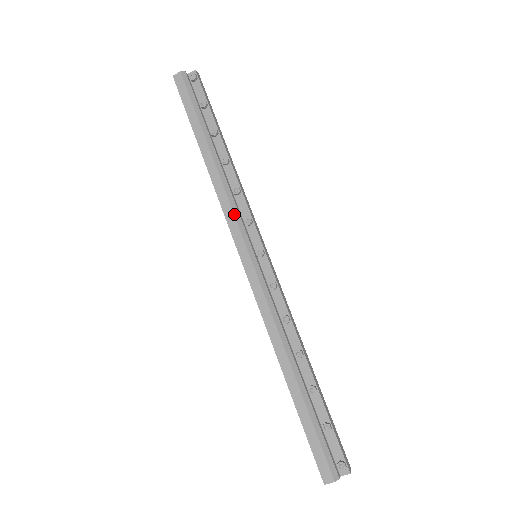
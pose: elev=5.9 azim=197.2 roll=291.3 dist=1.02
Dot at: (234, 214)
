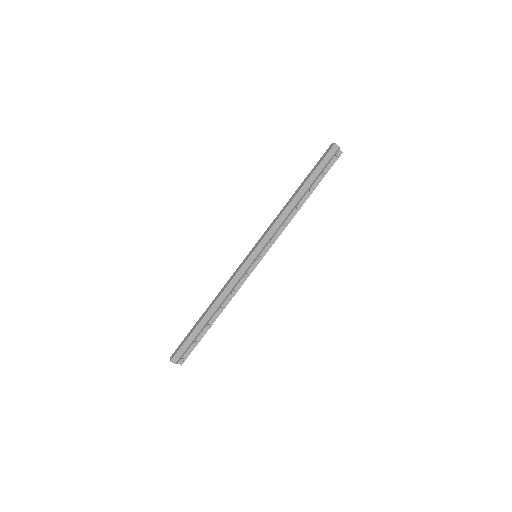
Dot at: (274, 234)
